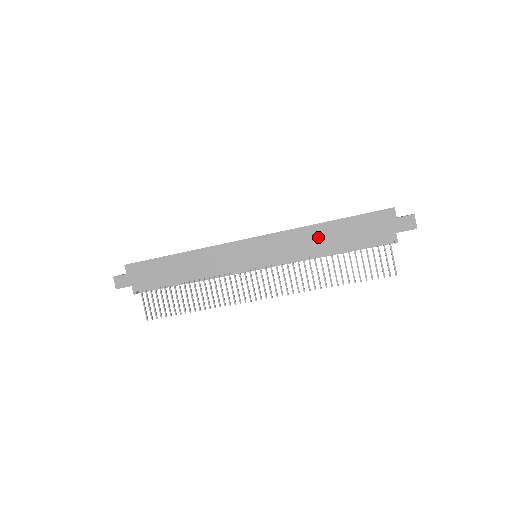
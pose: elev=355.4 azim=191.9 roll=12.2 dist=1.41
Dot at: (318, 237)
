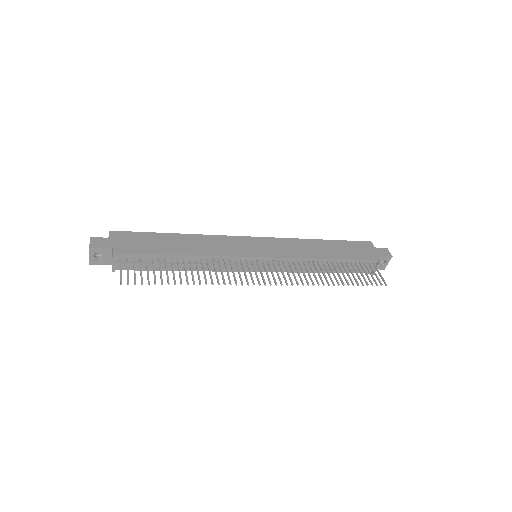
Dot at: (316, 247)
